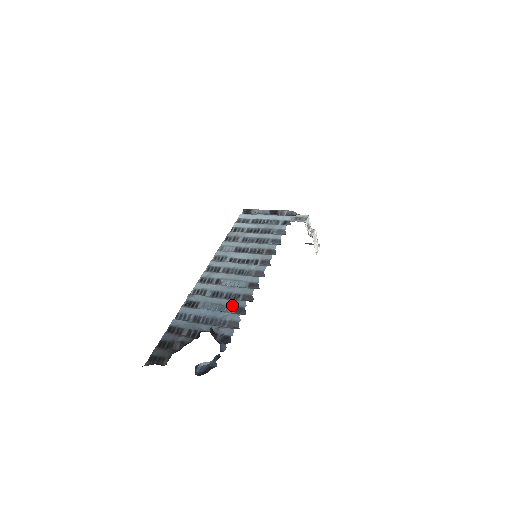
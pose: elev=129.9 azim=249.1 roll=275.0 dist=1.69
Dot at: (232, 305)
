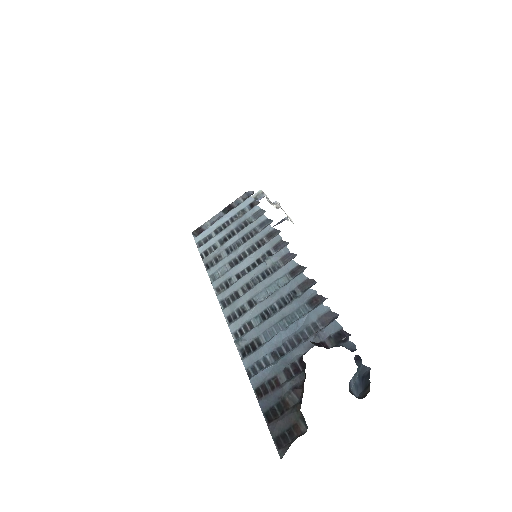
Dot at: (299, 305)
